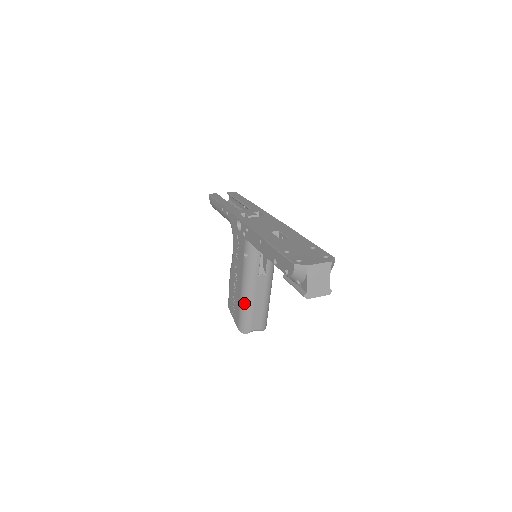
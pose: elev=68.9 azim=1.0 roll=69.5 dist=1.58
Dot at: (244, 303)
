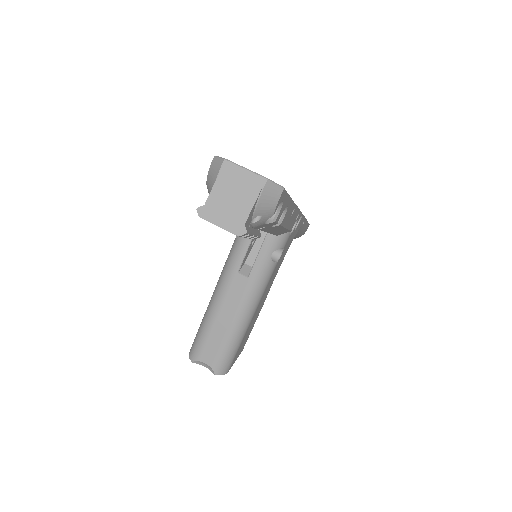
Dot at: (208, 309)
